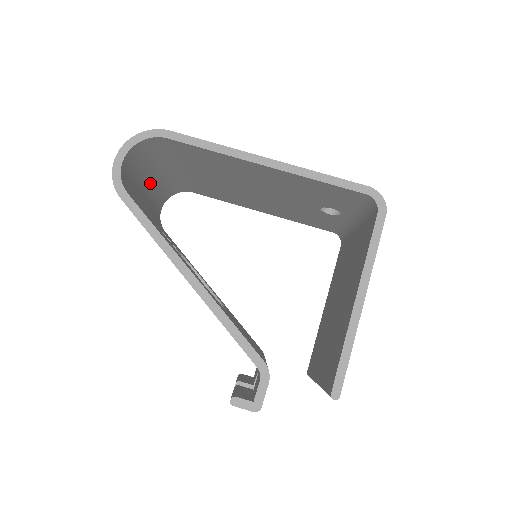
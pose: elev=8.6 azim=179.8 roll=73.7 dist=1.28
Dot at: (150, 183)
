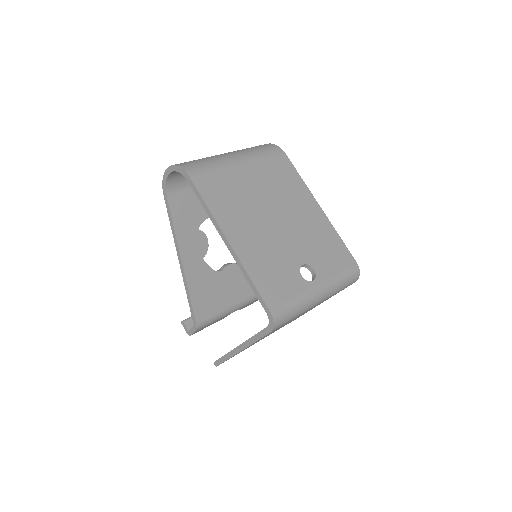
Dot at: occluded
